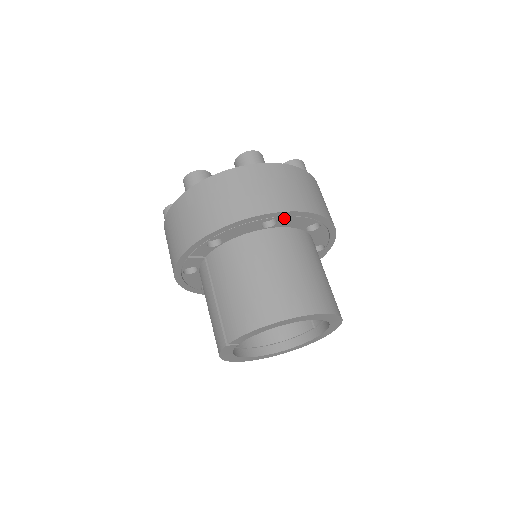
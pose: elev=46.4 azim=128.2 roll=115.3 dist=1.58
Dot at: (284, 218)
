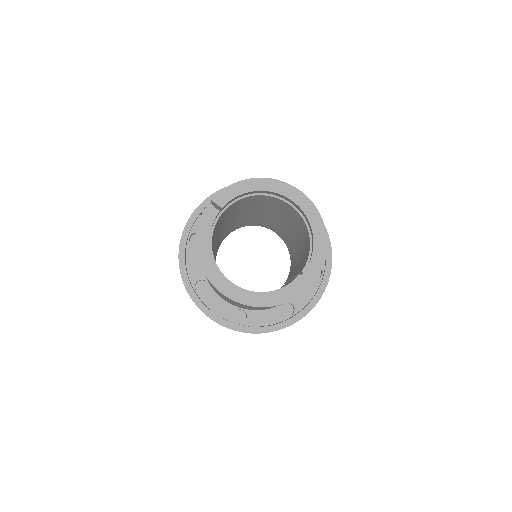
Dot at: occluded
